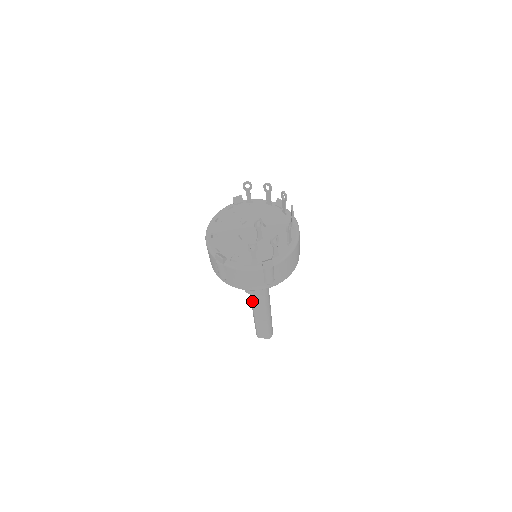
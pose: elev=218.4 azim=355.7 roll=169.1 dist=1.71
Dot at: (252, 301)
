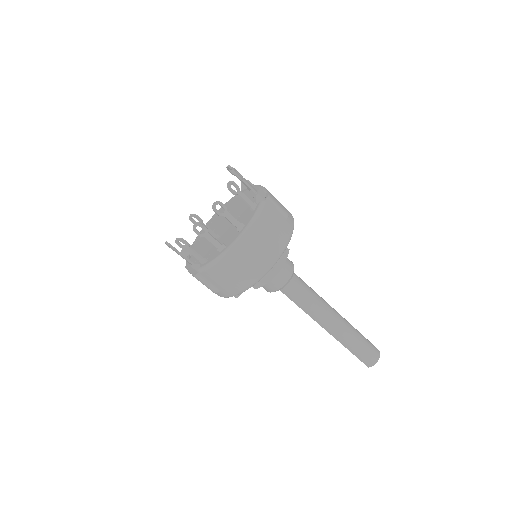
Dot at: occluded
